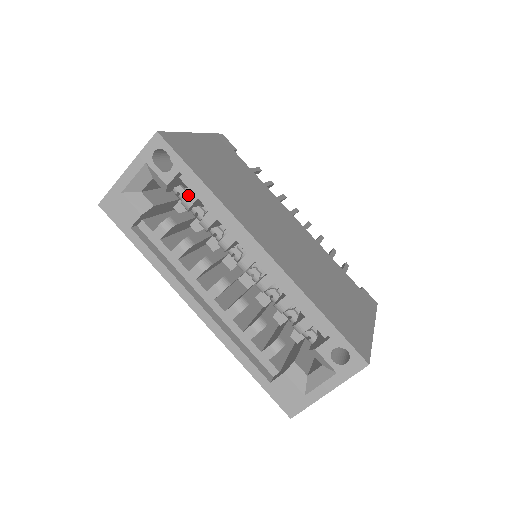
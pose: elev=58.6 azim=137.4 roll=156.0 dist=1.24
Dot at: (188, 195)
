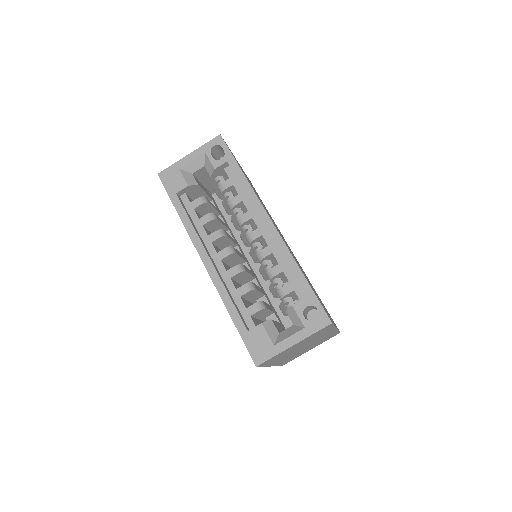
Dot at: (226, 181)
